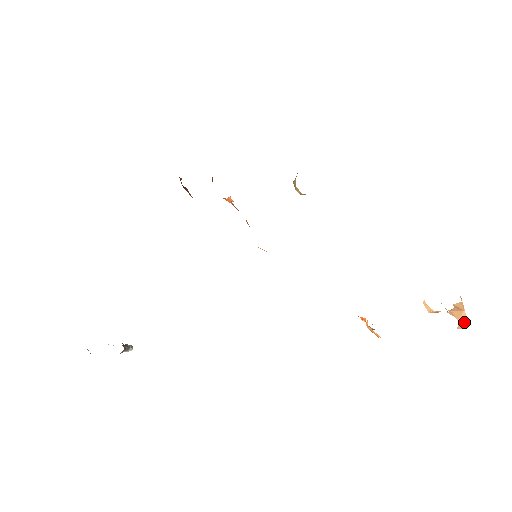
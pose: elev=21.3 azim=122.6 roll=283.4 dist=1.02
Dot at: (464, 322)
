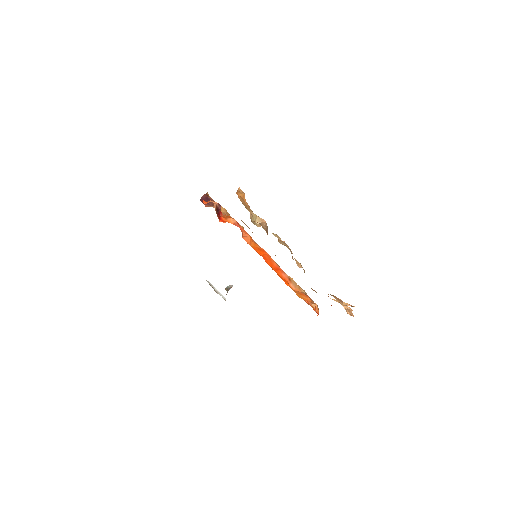
Dot at: (352, 315)
